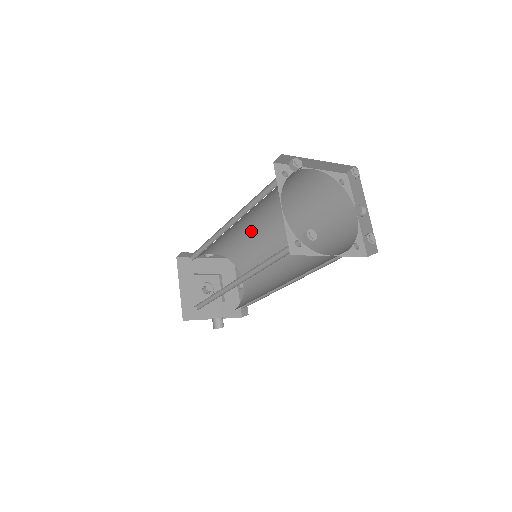
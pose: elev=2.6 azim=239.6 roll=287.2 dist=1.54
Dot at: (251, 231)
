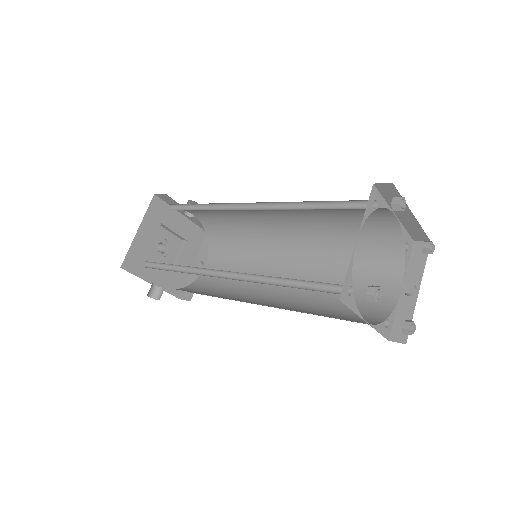
Dot at: (259, 223)
